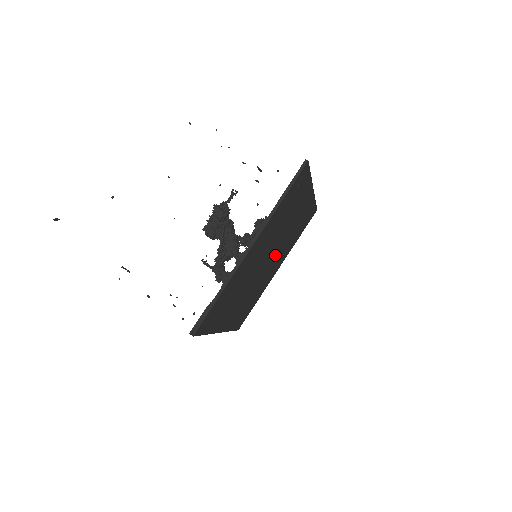
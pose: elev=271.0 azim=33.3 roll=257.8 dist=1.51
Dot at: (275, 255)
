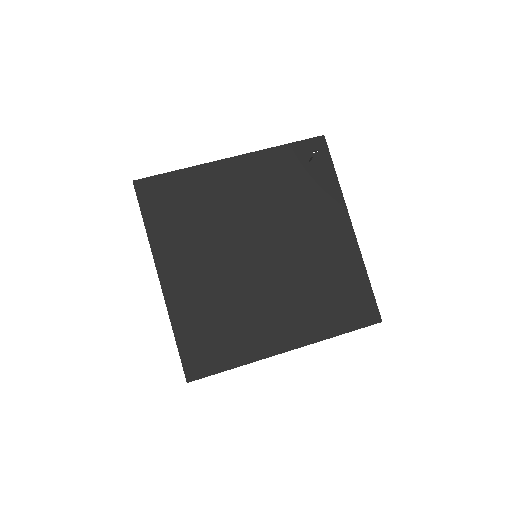
Dot at: (278, 274)
